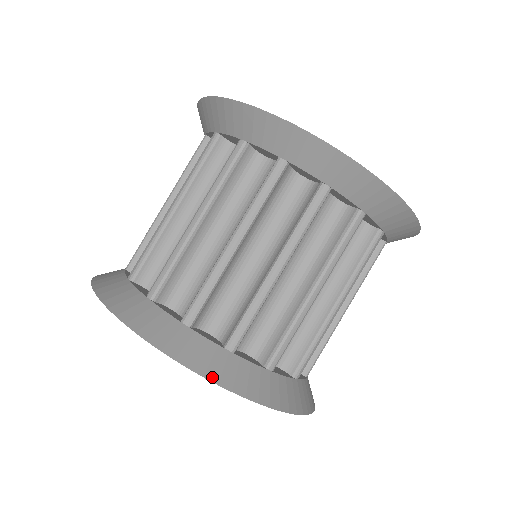
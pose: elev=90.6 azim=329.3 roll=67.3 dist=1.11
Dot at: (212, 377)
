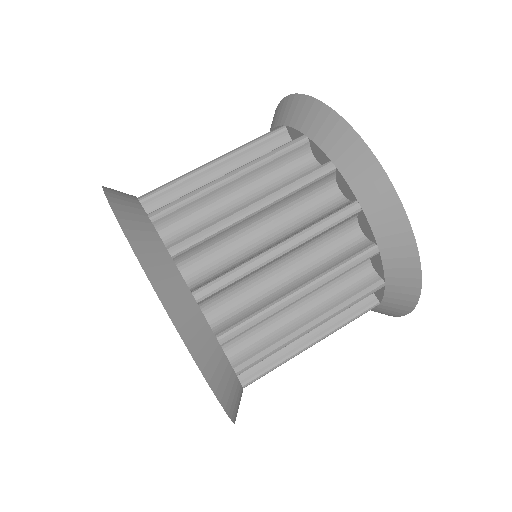
Dot at: (135, 247)
